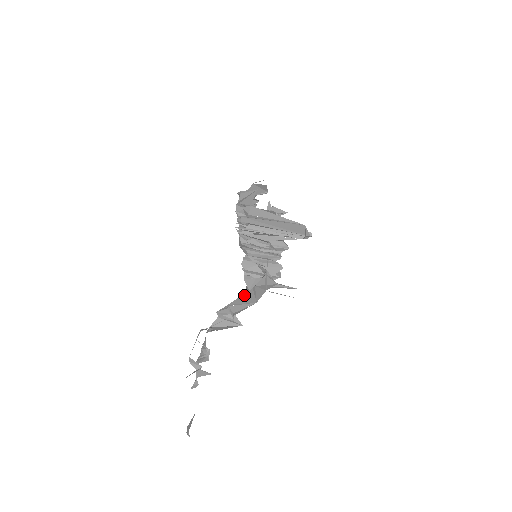
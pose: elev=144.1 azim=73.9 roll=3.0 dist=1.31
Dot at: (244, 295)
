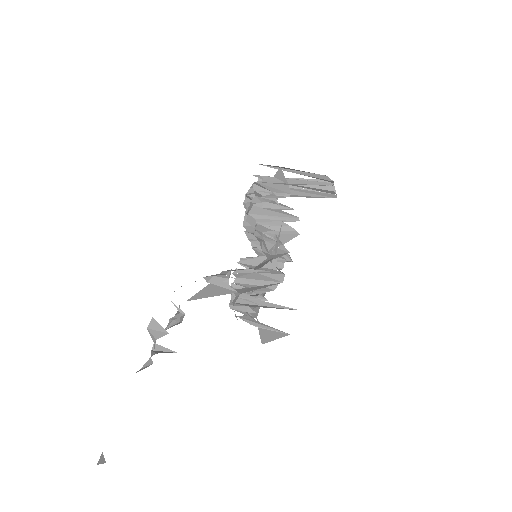
Dot at: occluded
